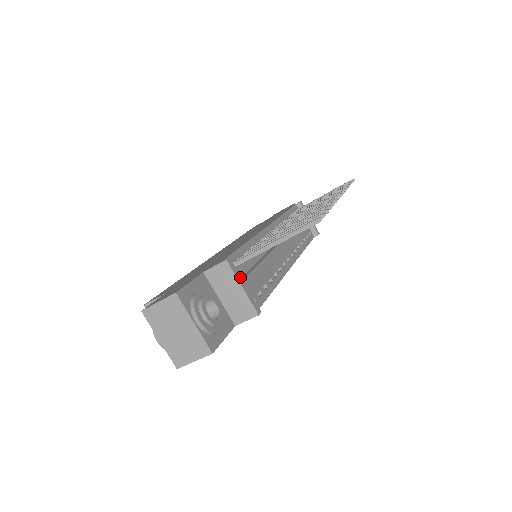
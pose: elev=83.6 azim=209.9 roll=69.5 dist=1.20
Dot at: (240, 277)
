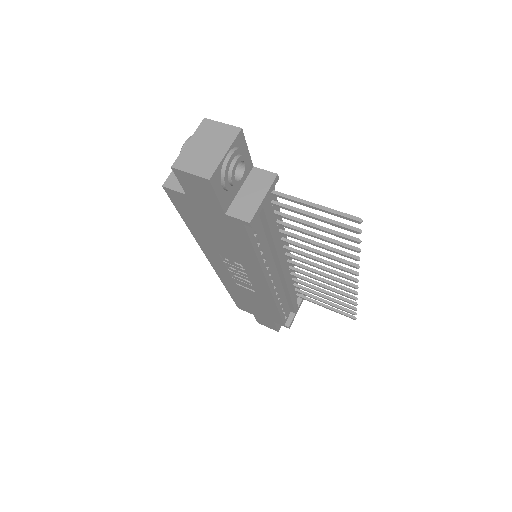
Dot at: (269, 194)
